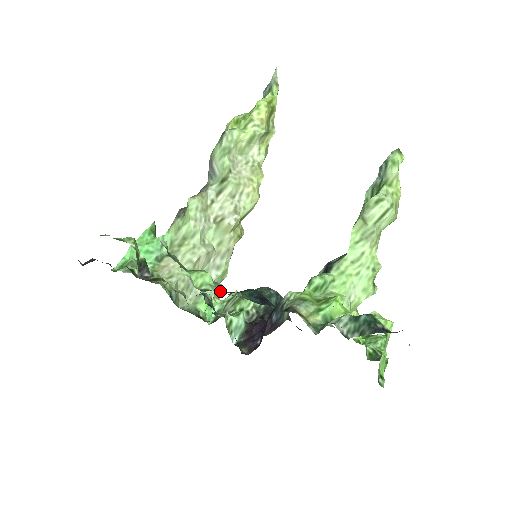
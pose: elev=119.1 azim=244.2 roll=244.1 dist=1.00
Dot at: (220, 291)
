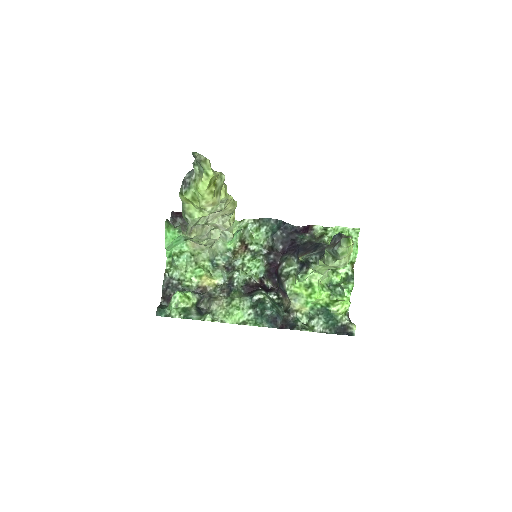
Dot at: (249, 314)
